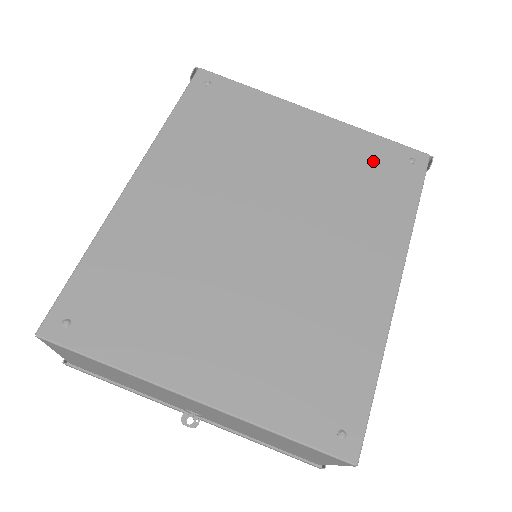
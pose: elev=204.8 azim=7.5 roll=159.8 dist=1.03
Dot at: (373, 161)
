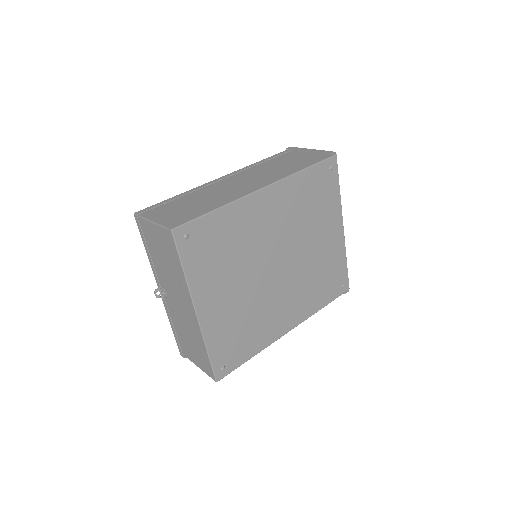
Dot at: (334, 273)
